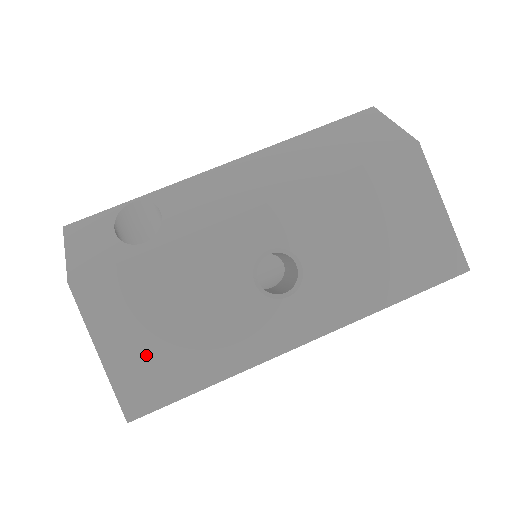
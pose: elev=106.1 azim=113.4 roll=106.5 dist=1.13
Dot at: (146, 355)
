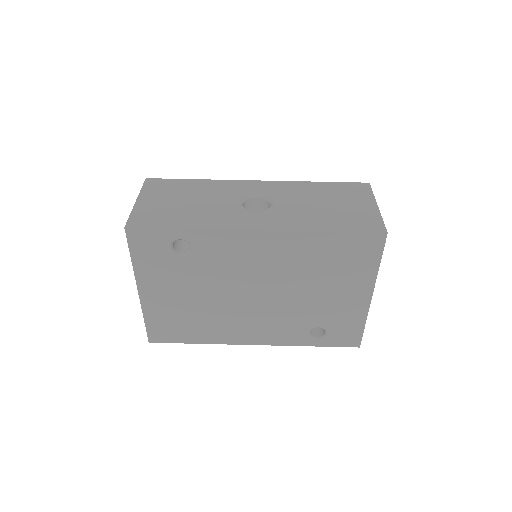
Dot at: (159, 208)
